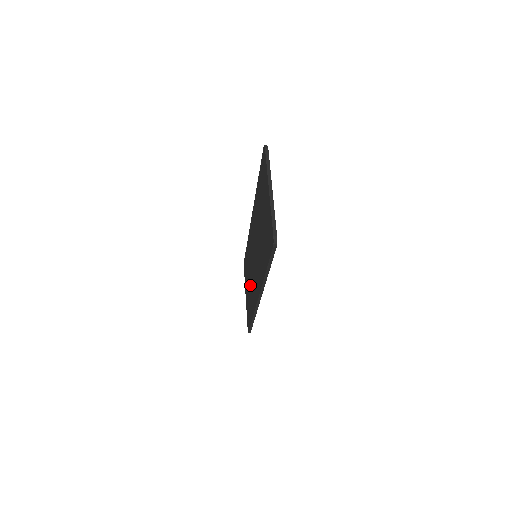
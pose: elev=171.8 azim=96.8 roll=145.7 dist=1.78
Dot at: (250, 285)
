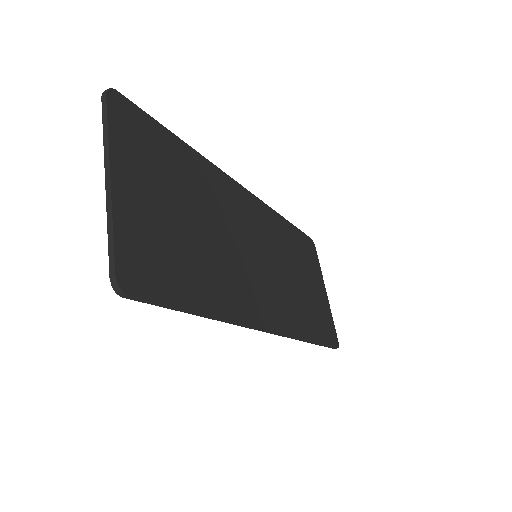
Dot at: occluded
